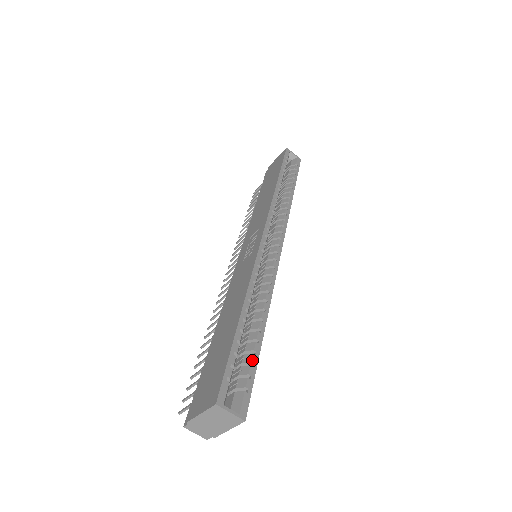
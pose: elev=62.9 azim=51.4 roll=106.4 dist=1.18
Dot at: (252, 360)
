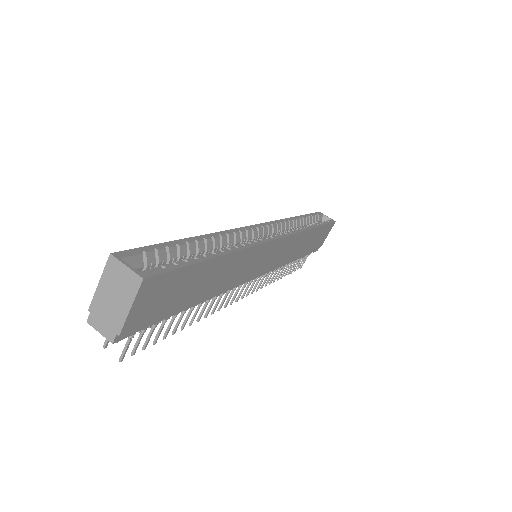
Dot at: (187, 259)
